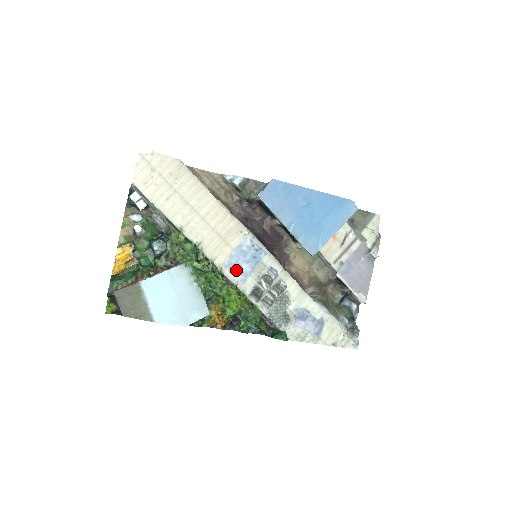
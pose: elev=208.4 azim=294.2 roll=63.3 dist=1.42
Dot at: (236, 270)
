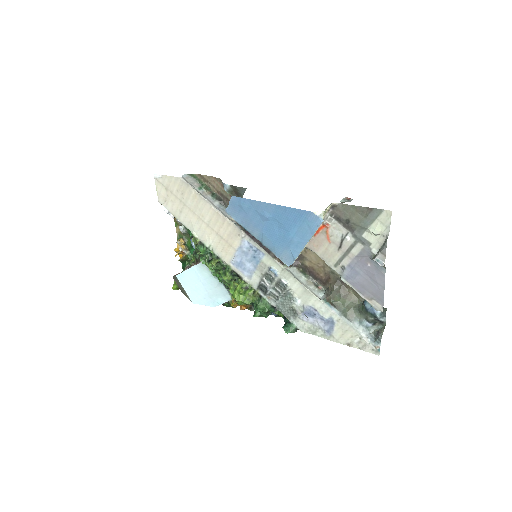
Dot at: (242, 267)
